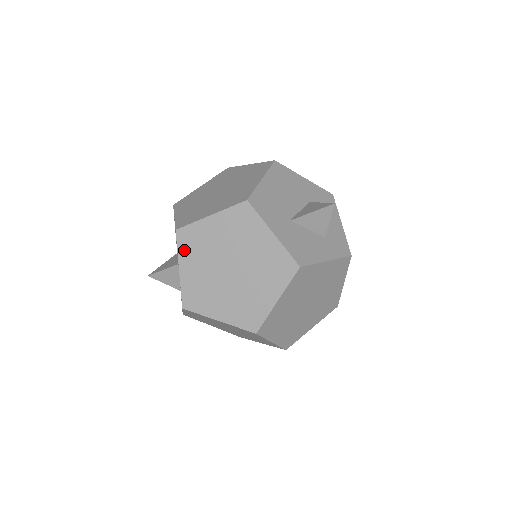
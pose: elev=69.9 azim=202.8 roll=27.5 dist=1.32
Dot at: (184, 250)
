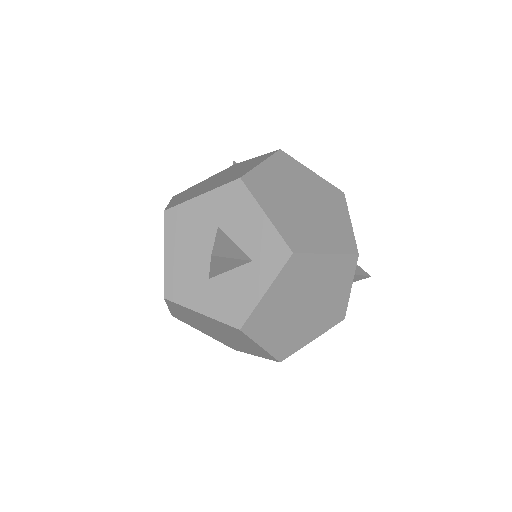
Dot at: (190, 325)
